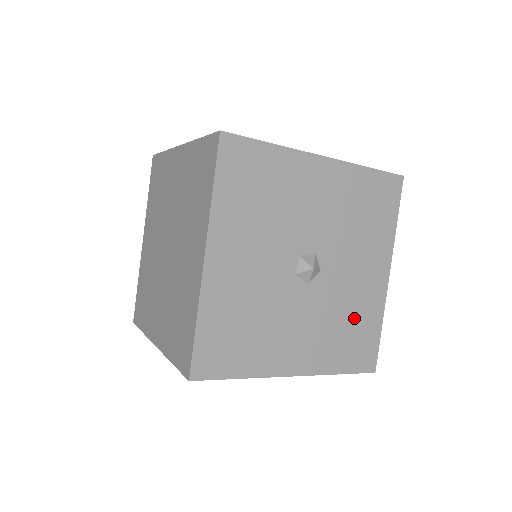
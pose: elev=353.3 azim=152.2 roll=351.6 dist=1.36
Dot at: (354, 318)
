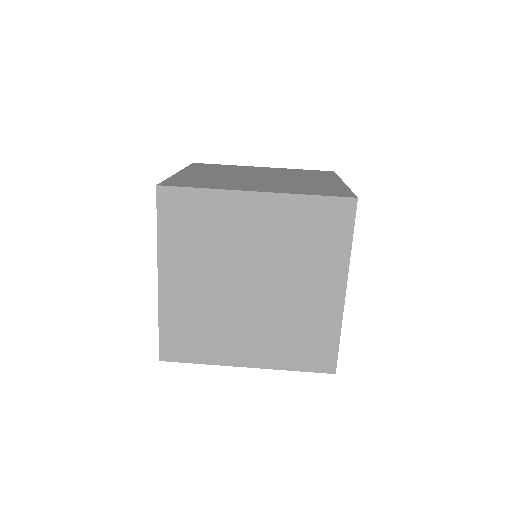
Dot at: occluded
